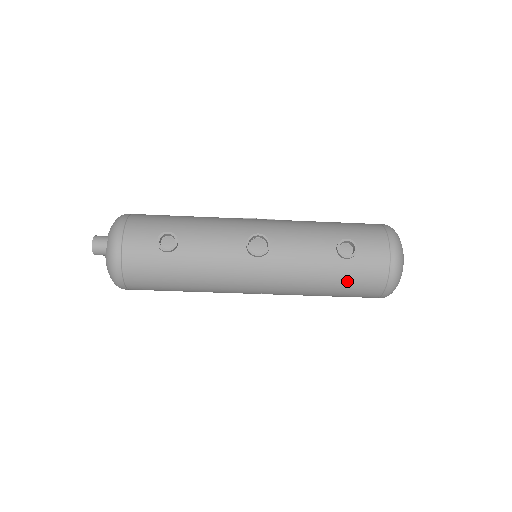
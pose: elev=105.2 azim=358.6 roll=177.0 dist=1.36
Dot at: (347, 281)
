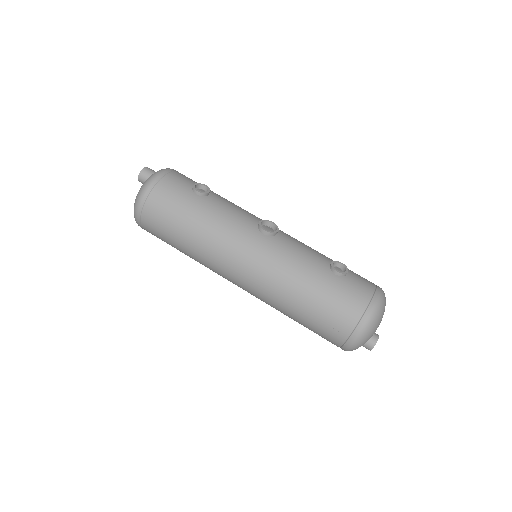
Dot at: (328, 294)
